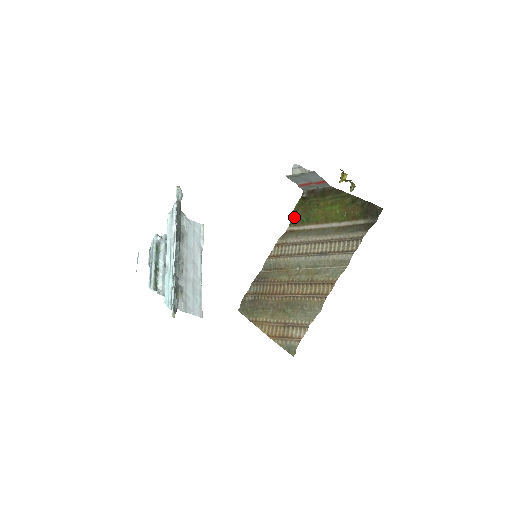
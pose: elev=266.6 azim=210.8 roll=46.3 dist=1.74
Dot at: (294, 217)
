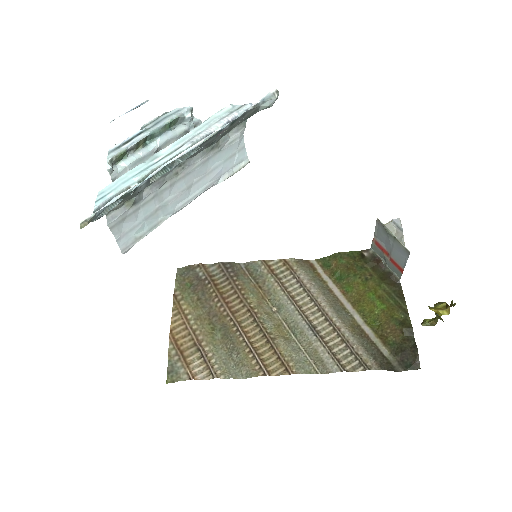
Dot at: (332, 259)
